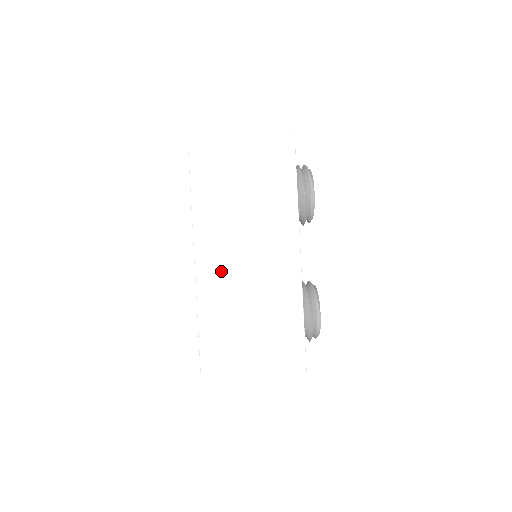
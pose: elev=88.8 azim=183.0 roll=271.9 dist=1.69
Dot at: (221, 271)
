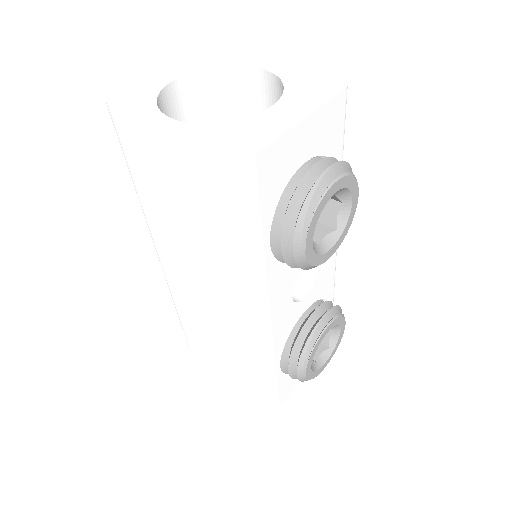
Dot at: (182, 281)
